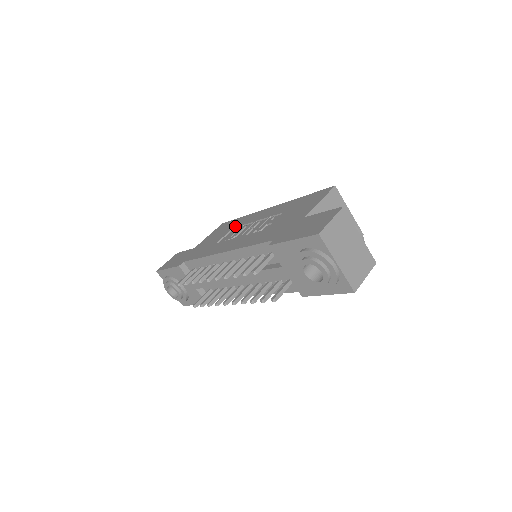
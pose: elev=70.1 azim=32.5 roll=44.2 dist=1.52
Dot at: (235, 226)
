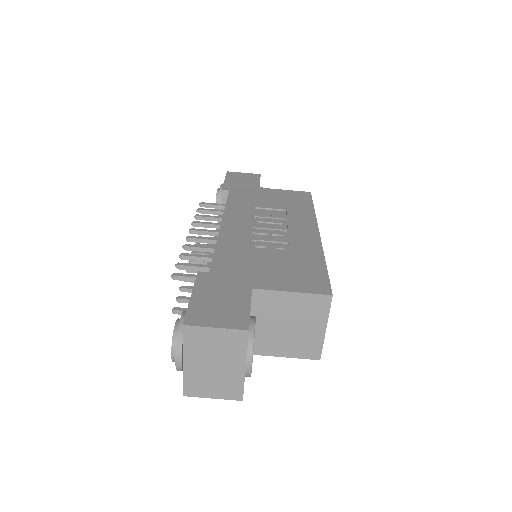
Dot at: (289, 210)
